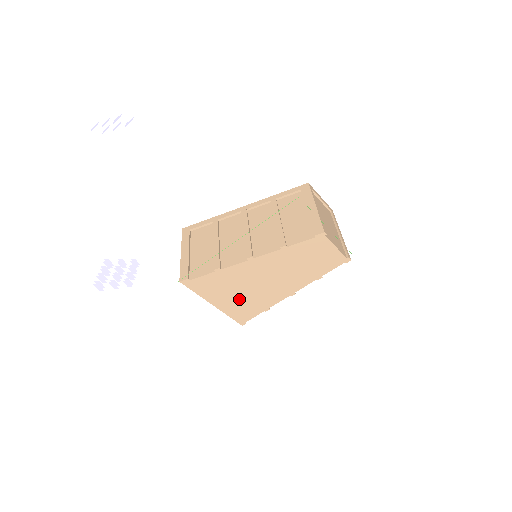
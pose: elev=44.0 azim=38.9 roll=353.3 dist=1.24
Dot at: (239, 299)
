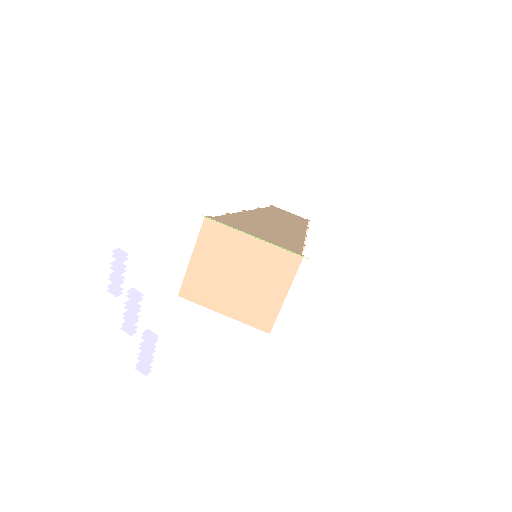
Dot at: (270, 235)
